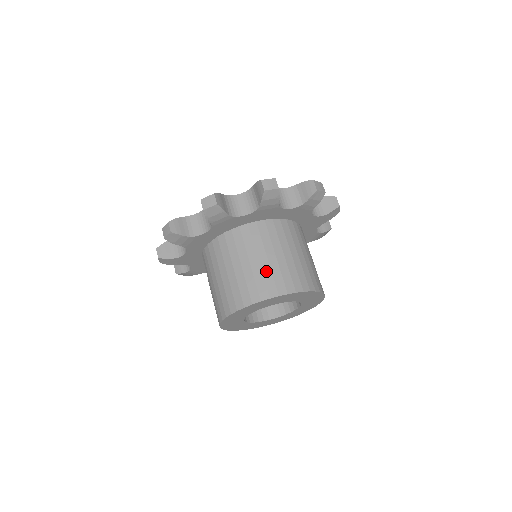
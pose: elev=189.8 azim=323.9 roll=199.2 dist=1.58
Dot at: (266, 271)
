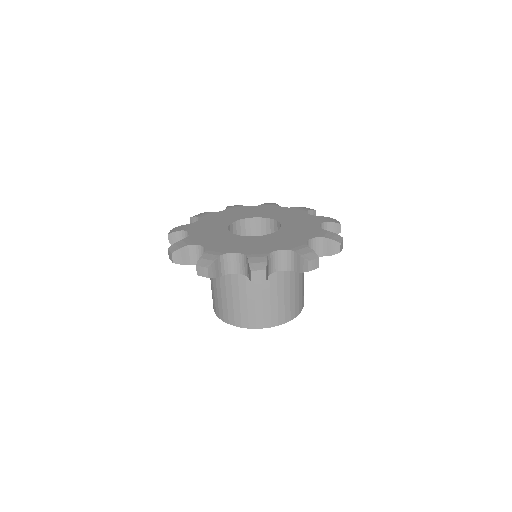
Dot at: (224, 303)
